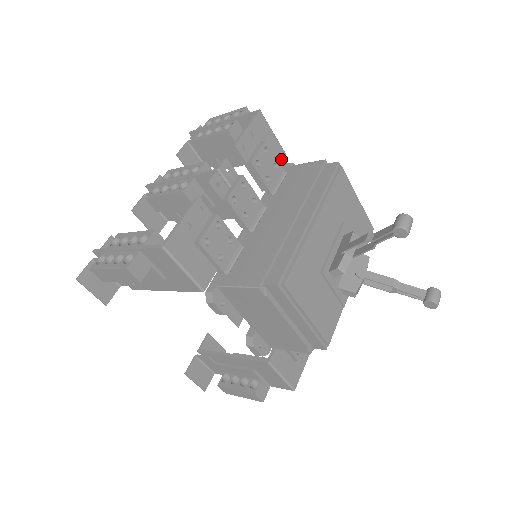
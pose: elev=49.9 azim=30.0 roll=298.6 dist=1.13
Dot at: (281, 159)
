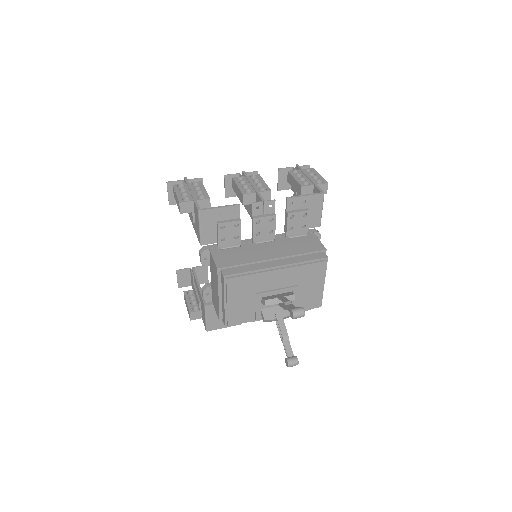
Dot at: (314, 226)
